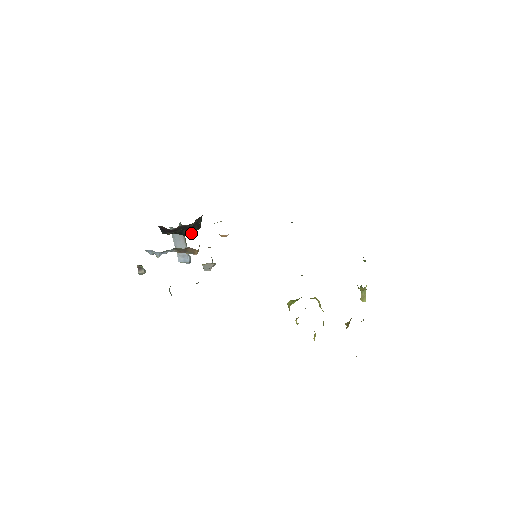
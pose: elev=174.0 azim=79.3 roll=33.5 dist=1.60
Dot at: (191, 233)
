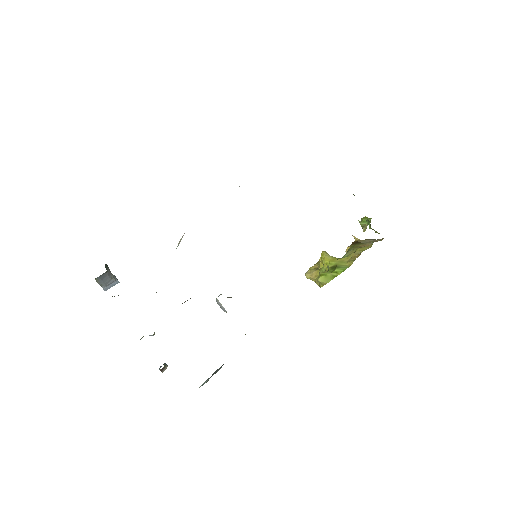
Dot at: occluded
